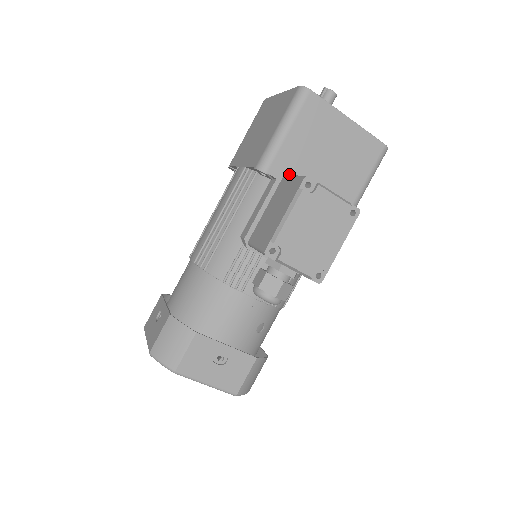
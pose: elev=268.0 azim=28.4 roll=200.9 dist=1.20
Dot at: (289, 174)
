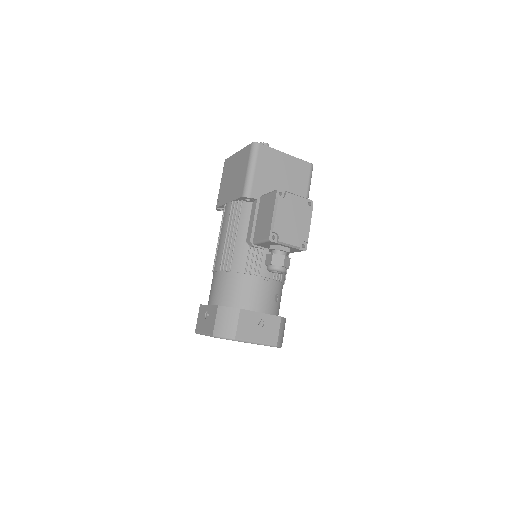
Dot at: occluded
